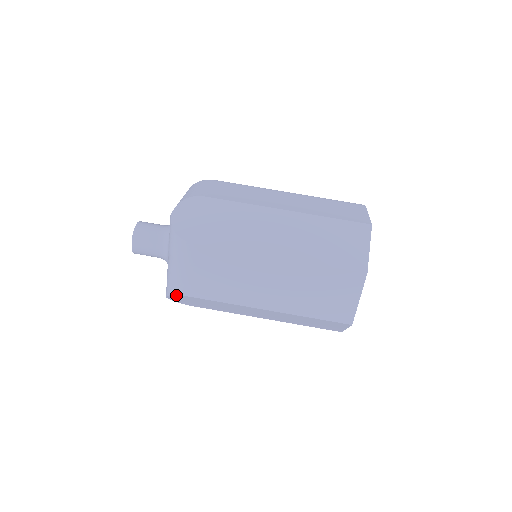
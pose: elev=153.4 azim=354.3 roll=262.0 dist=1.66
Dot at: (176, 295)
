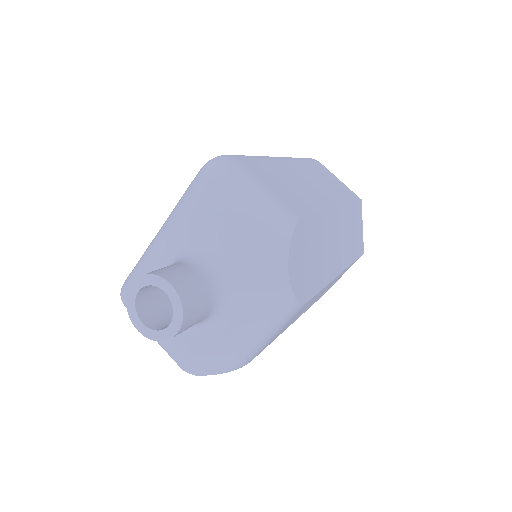
Dot at: (233, 369)
